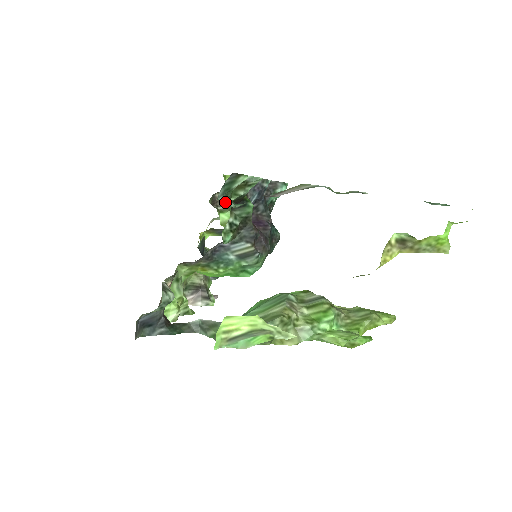
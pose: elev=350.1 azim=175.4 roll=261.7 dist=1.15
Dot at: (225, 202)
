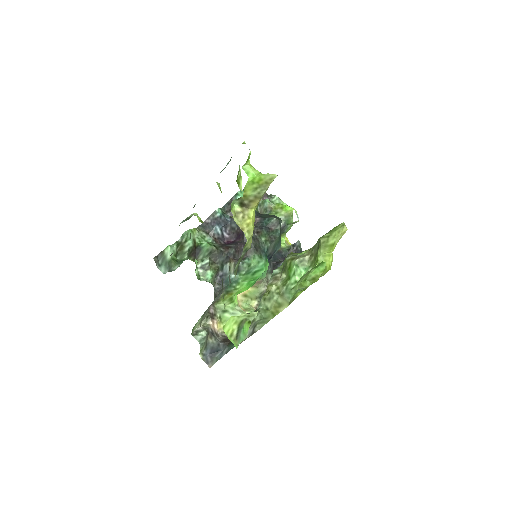
Dot at: occluded
